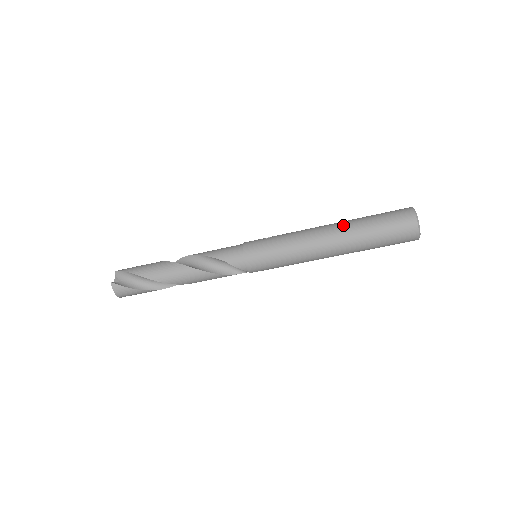
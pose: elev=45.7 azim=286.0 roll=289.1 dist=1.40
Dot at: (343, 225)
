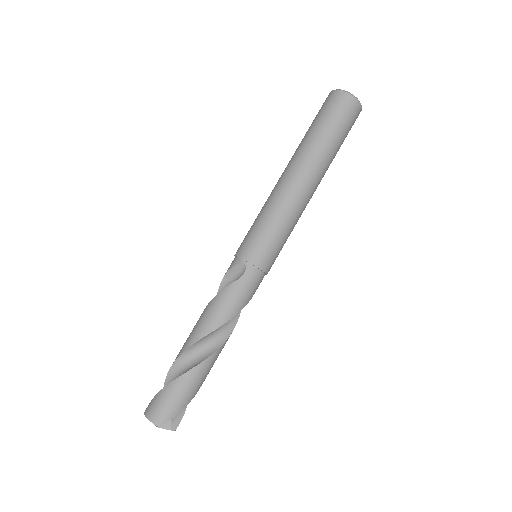
Dot at: occluded
